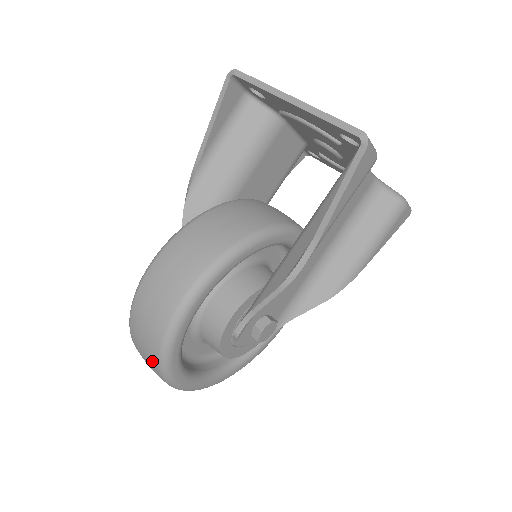
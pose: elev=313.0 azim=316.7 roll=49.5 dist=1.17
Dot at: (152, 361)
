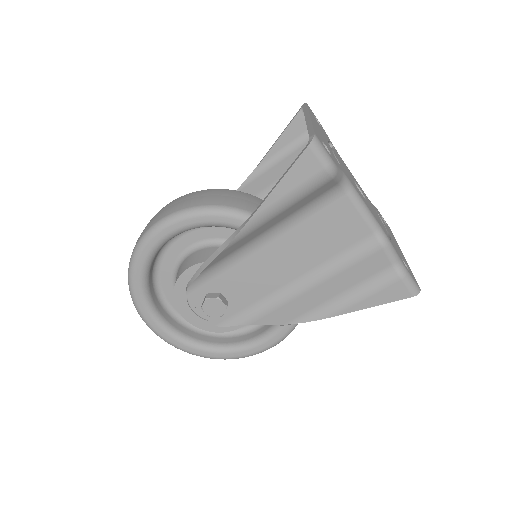
Dot at: occluded
